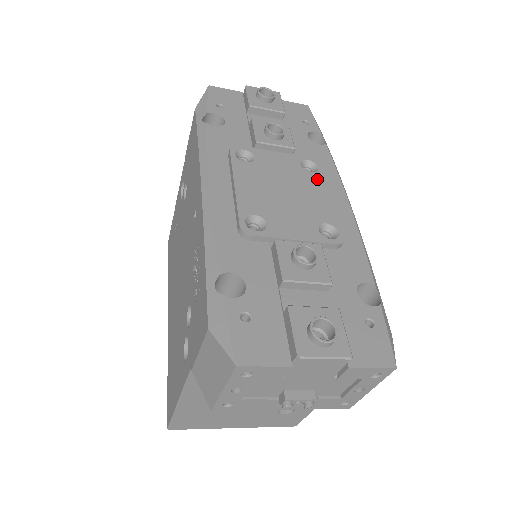
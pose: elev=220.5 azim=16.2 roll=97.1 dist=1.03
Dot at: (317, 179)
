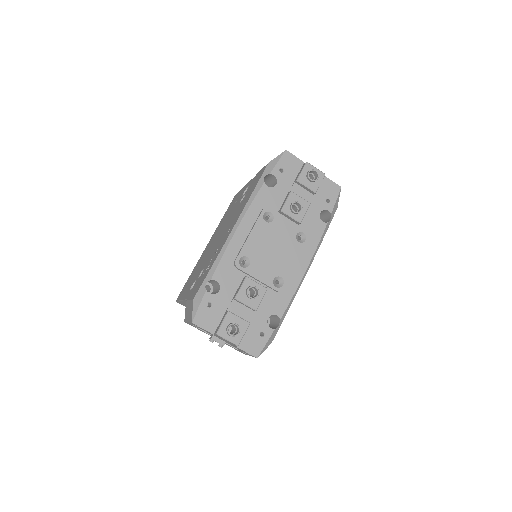
Dot at: (298, 248)
